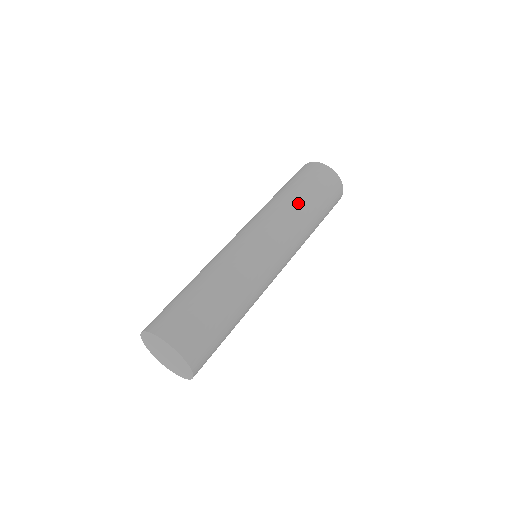
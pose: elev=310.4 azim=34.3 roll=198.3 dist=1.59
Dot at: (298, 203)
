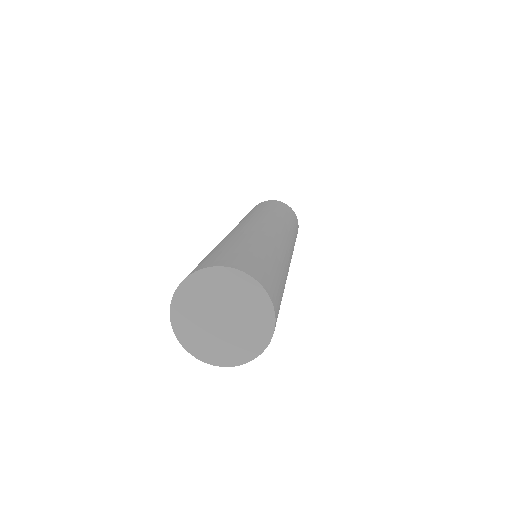
Dot at: (285, 217)
